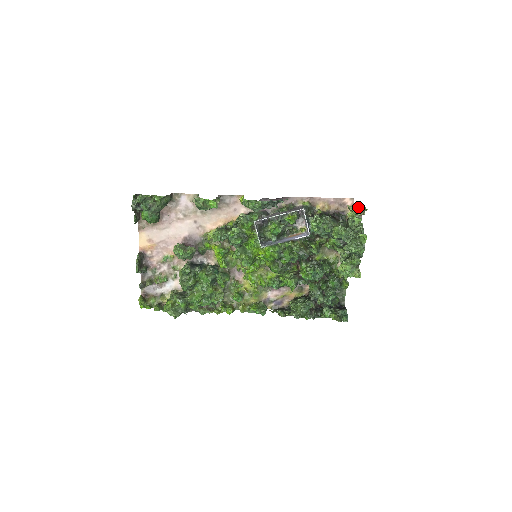
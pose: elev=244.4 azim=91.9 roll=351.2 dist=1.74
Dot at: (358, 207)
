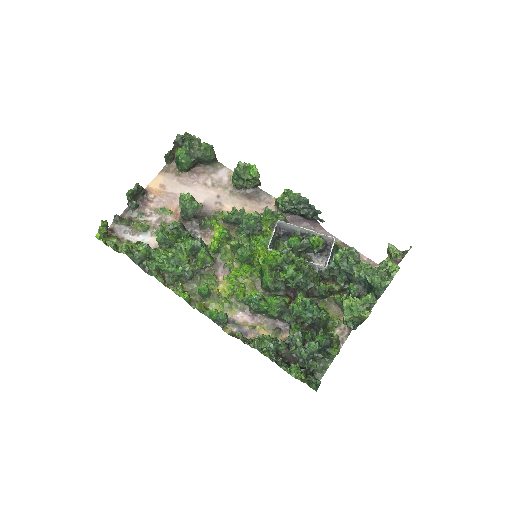
Dot at: (399, 251)
